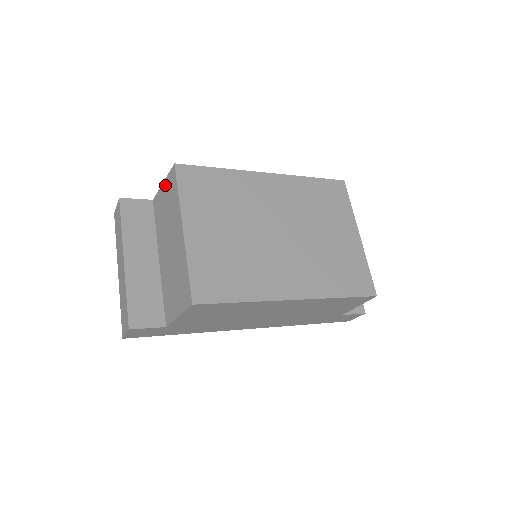
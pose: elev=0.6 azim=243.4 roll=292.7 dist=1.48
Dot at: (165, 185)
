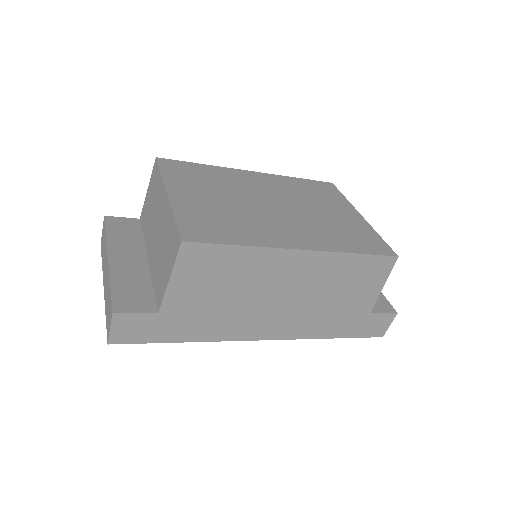
Dot at: (149, 187)
